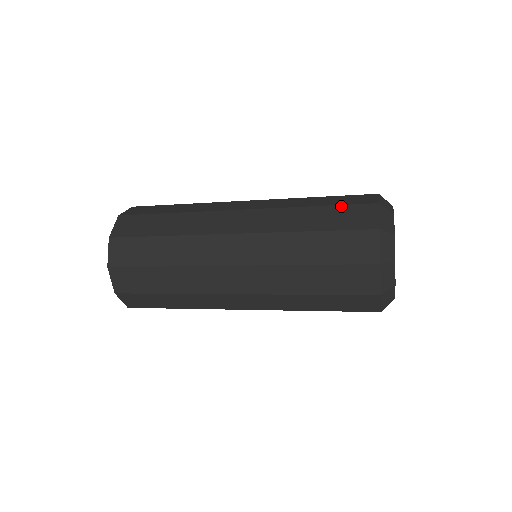
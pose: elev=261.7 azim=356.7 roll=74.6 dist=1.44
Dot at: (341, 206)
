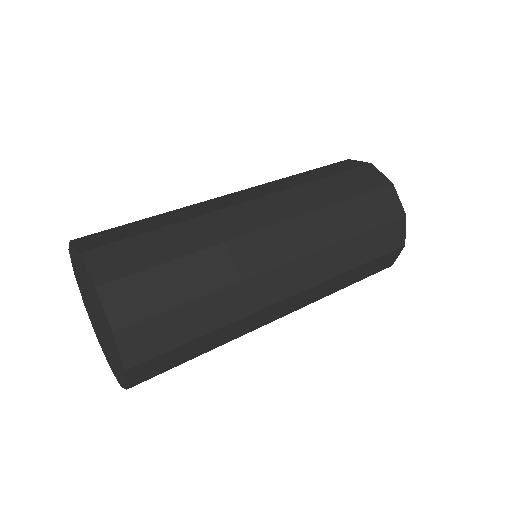
Dot at: occluded
